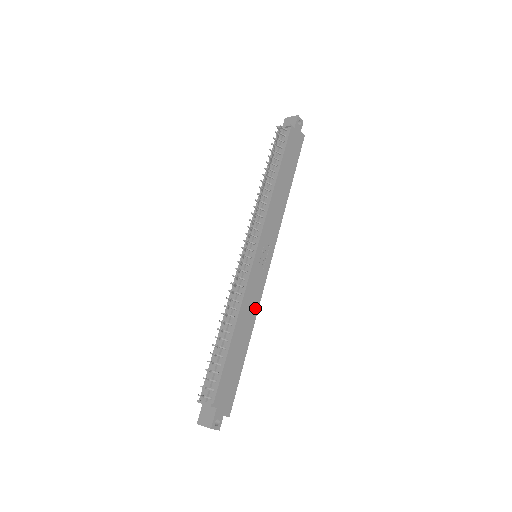
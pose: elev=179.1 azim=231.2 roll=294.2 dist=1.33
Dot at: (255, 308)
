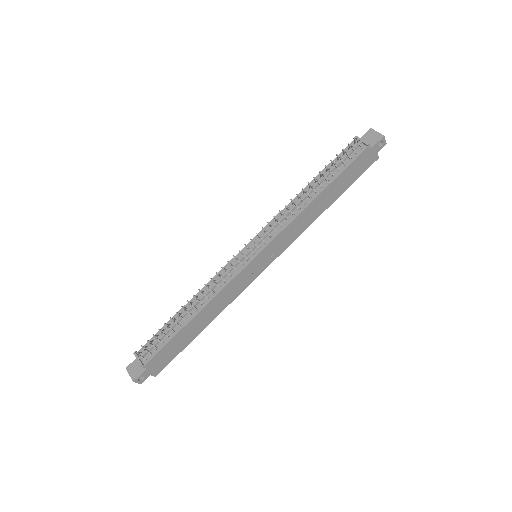
Dot at: (228, 302)
